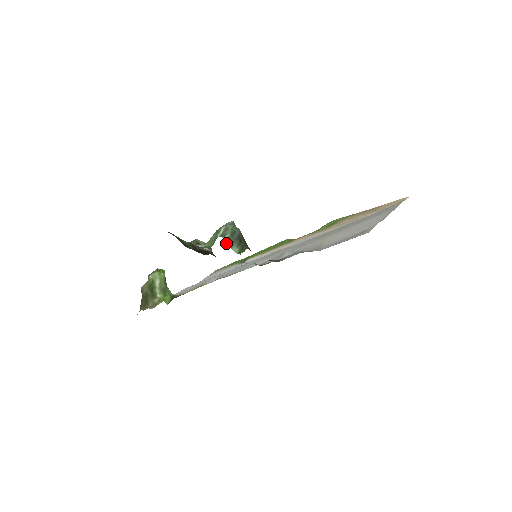
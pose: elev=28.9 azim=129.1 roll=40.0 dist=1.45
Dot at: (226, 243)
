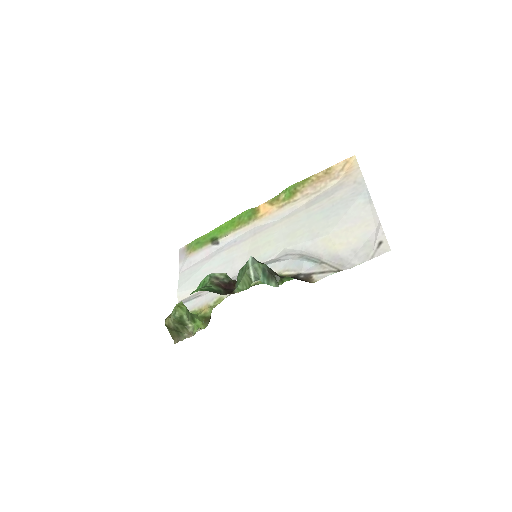
Dot at: (264, 283)
